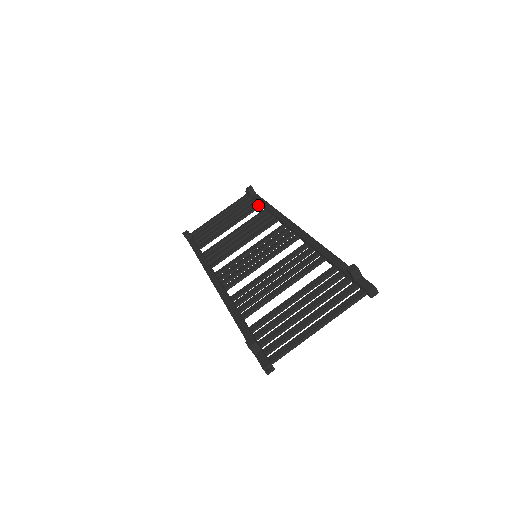
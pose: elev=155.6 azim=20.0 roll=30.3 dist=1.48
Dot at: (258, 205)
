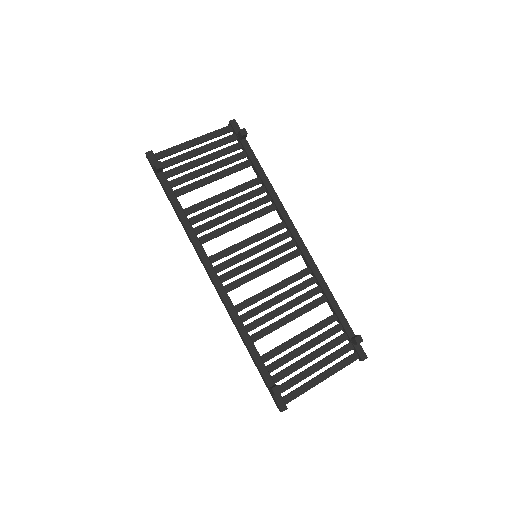
Dot at: (250, 164)
